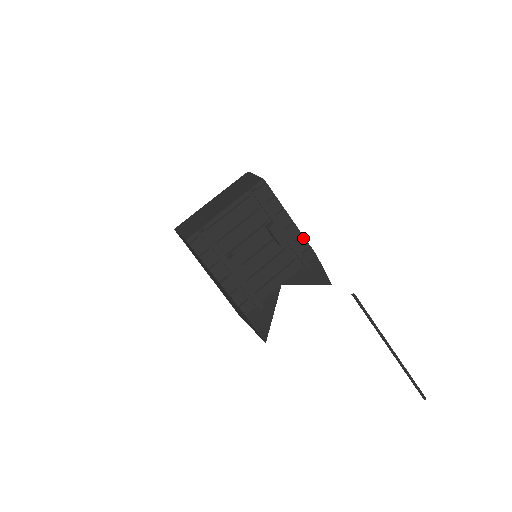
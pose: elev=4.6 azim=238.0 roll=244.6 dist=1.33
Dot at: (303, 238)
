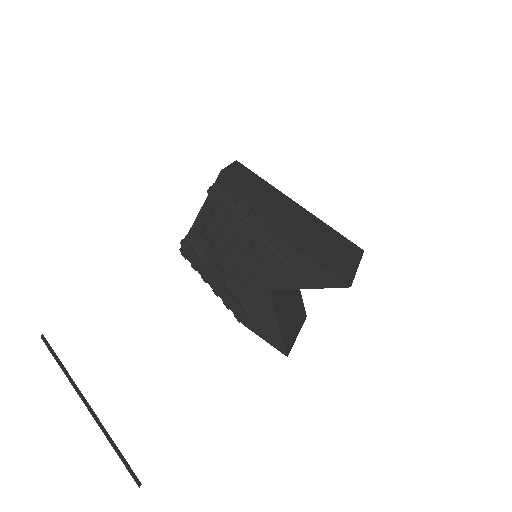
Dot at: (275, 232)
